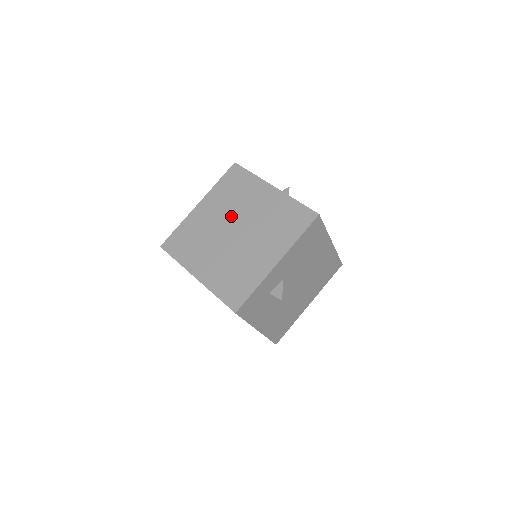
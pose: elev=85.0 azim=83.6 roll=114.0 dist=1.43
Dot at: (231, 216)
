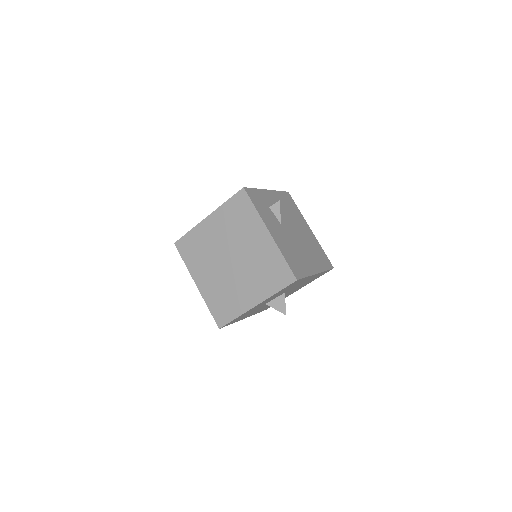
Dot at: occluded
